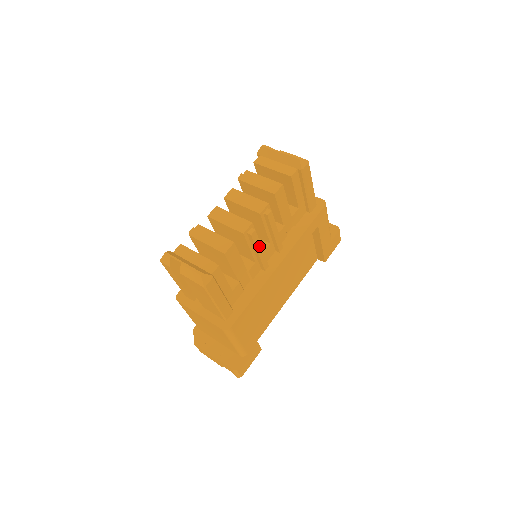
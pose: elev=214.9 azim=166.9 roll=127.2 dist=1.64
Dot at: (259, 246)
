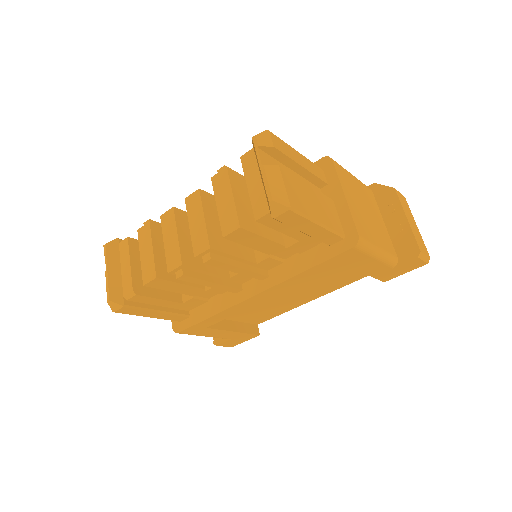
Dot at: (205, 282)
